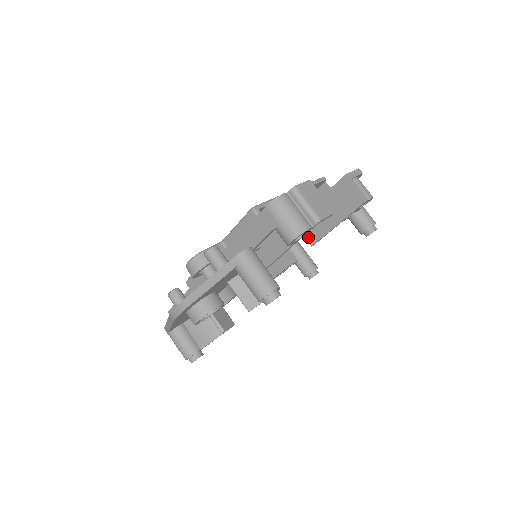
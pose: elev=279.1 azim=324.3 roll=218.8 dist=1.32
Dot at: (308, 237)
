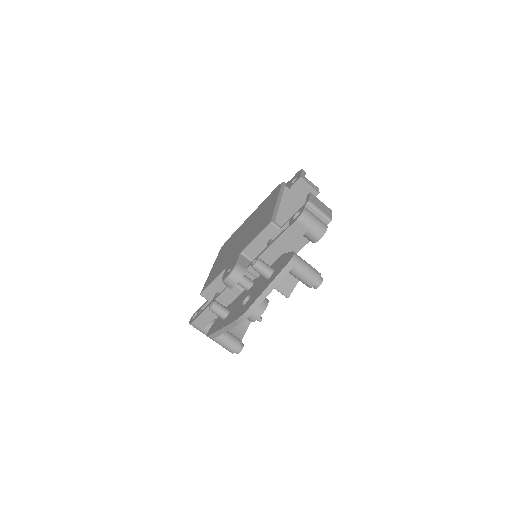
Dot at: occluded
